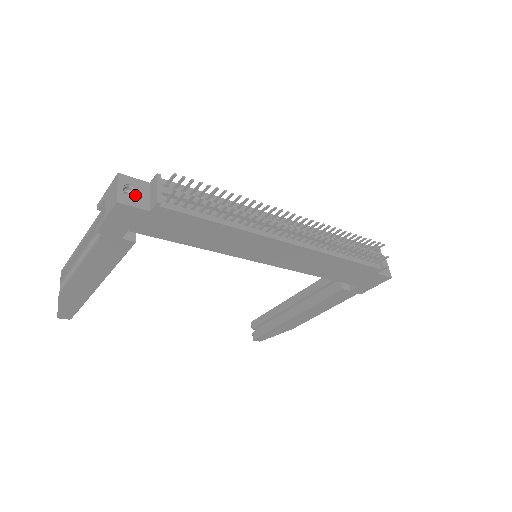
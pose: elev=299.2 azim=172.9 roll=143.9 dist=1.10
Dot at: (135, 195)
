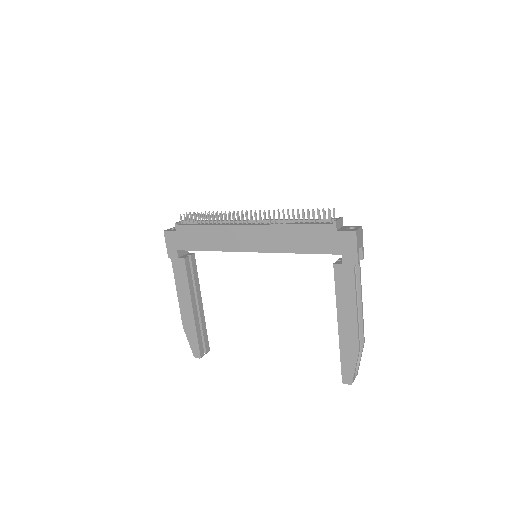
Dot at: (175, 229)
